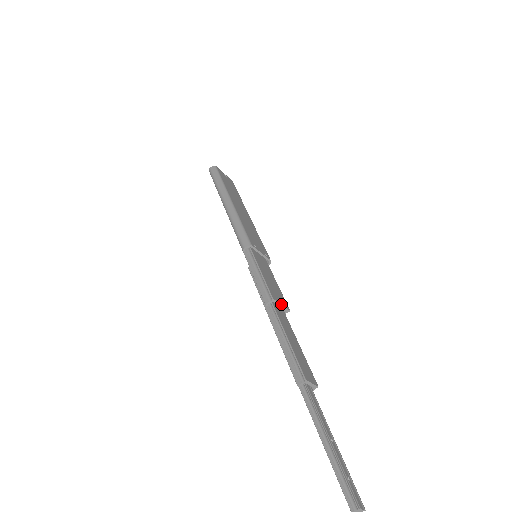
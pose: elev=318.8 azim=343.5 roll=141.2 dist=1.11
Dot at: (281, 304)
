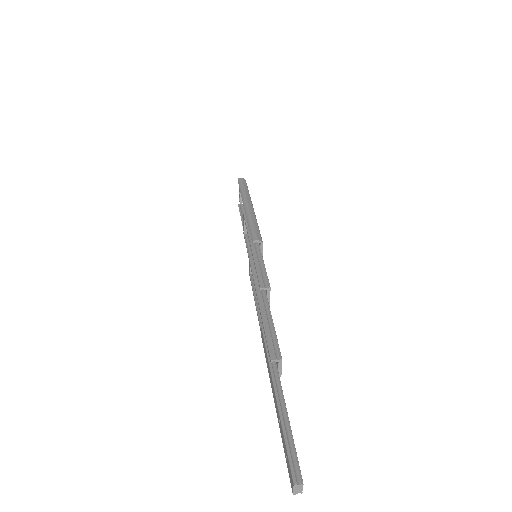
Dot at: occluded
